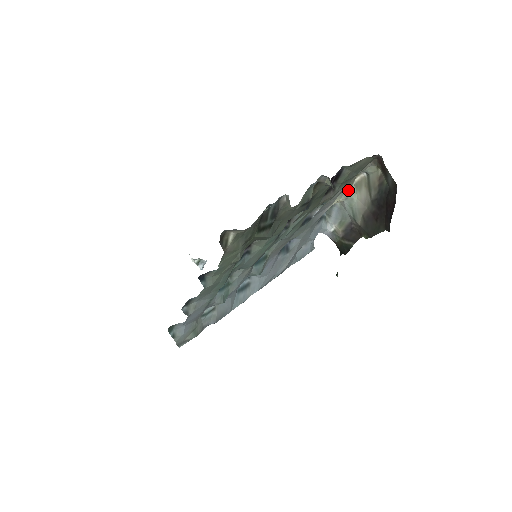
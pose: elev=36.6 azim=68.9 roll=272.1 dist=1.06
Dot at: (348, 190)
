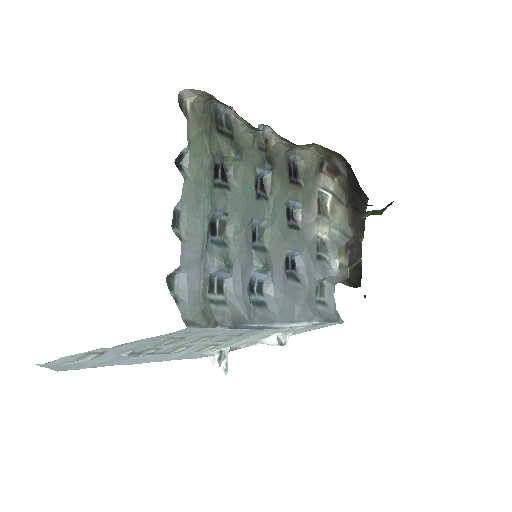
Dot at: (327, 218)
